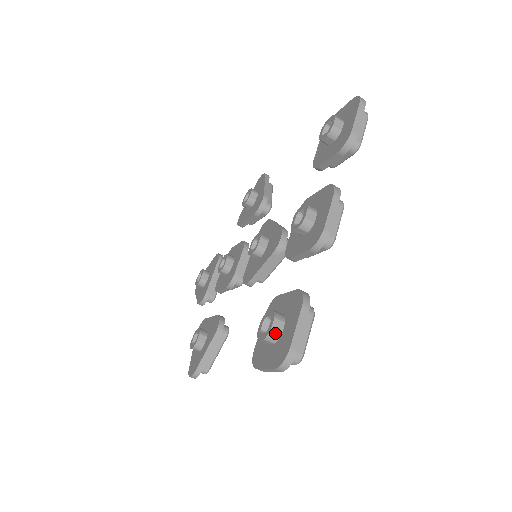
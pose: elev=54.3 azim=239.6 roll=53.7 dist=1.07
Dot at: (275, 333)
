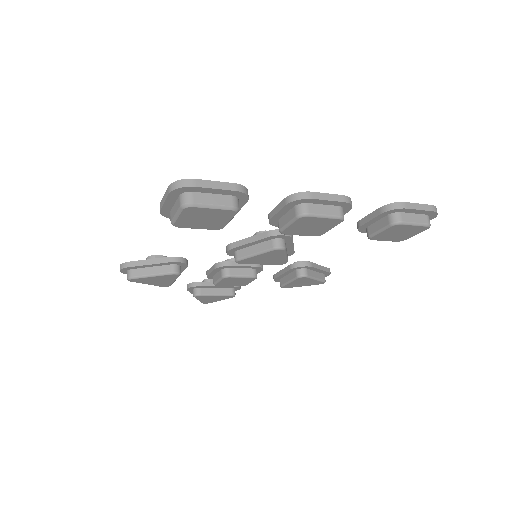
Dot at: occluded
